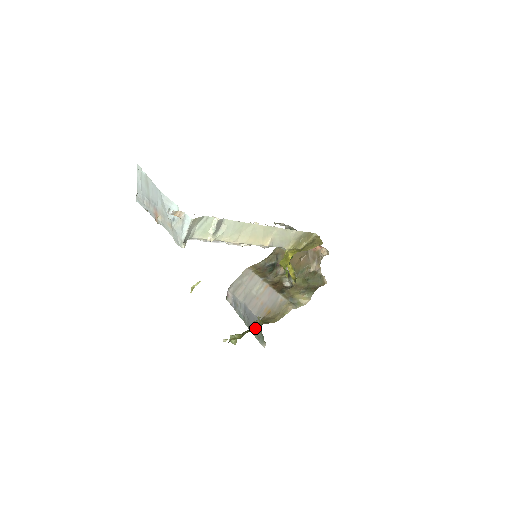
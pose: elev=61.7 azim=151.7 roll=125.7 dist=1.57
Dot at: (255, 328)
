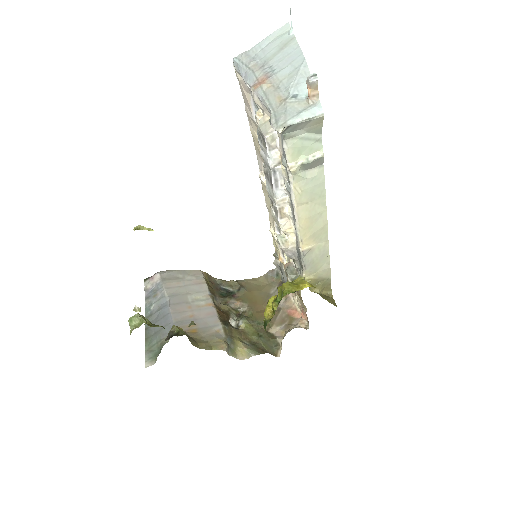
Dot at: (157, 336)
